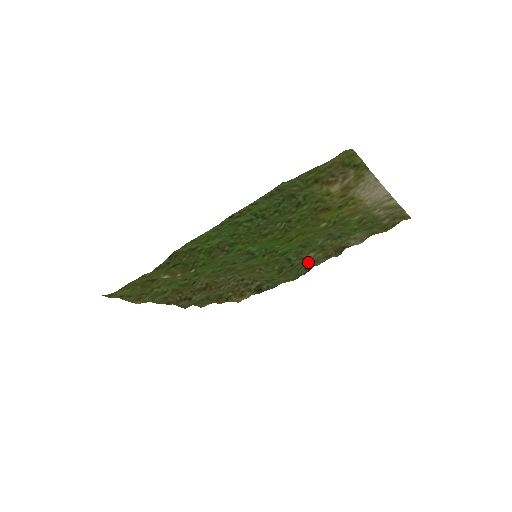
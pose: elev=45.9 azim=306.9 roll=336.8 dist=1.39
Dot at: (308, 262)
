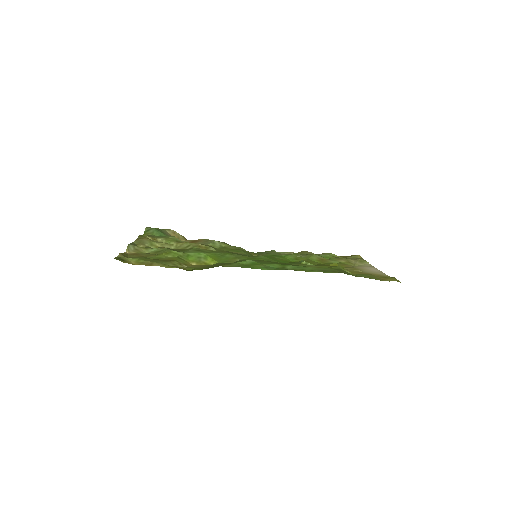
Dot at: occluded
